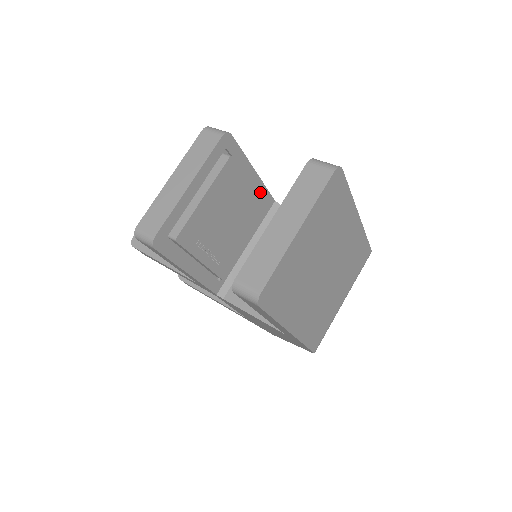
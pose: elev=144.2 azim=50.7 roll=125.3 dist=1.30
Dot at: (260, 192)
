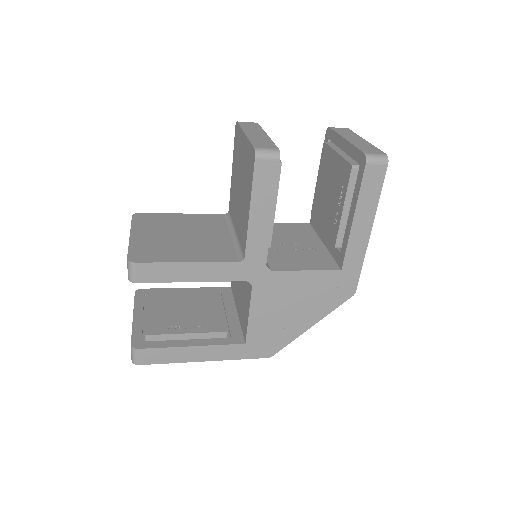
Dot at: occluded
